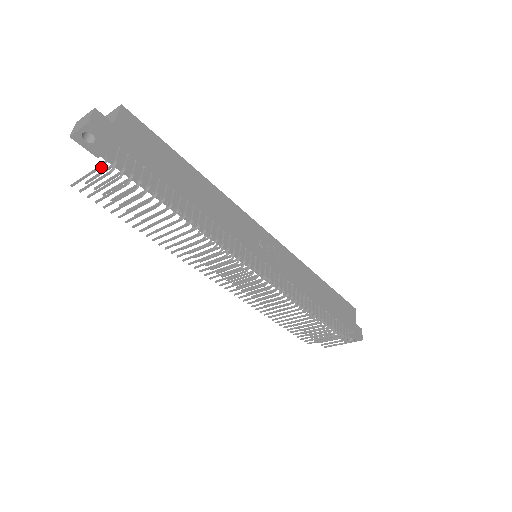
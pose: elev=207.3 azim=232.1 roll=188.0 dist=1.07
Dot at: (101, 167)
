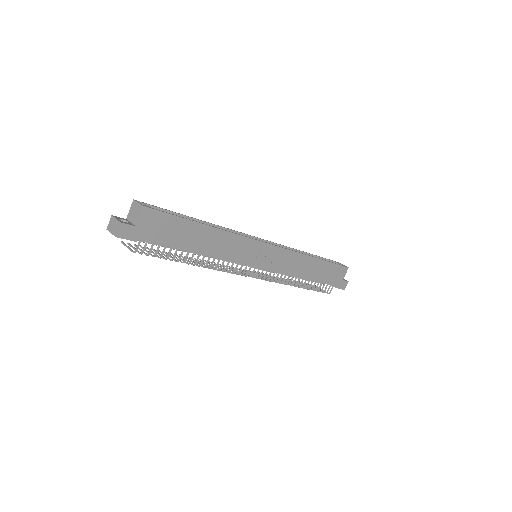
Dot at: occluded
